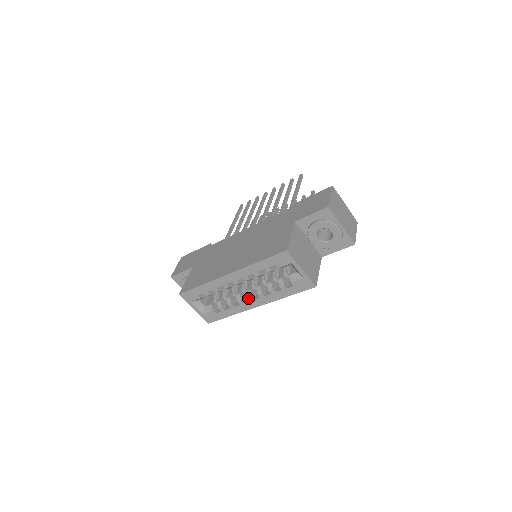
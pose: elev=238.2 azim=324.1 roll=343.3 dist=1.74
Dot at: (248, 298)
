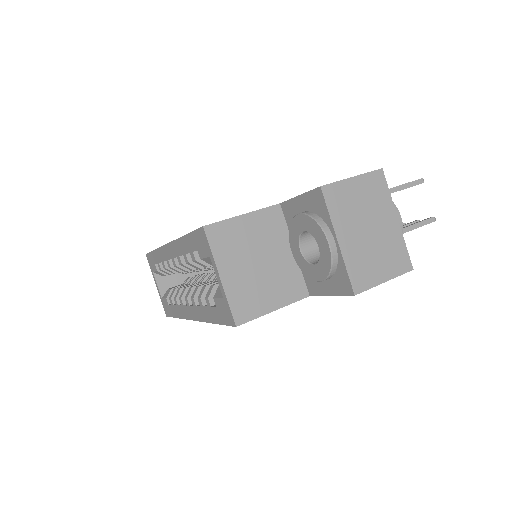
Dot at: (185, 298)
